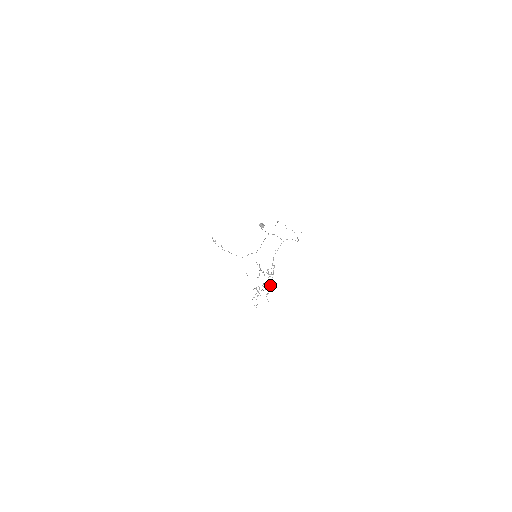
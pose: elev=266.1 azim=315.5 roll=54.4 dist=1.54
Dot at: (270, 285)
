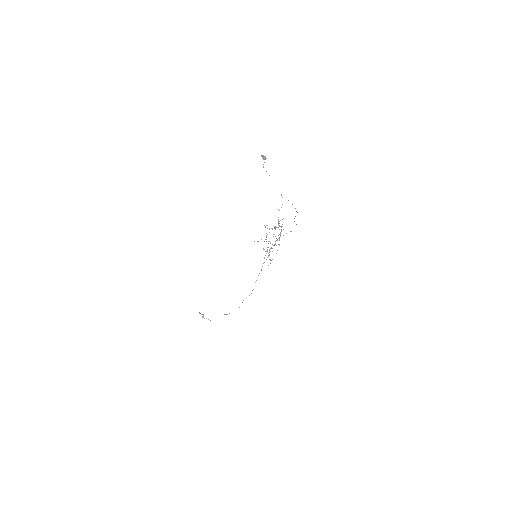
Dot at: (281, 230)
